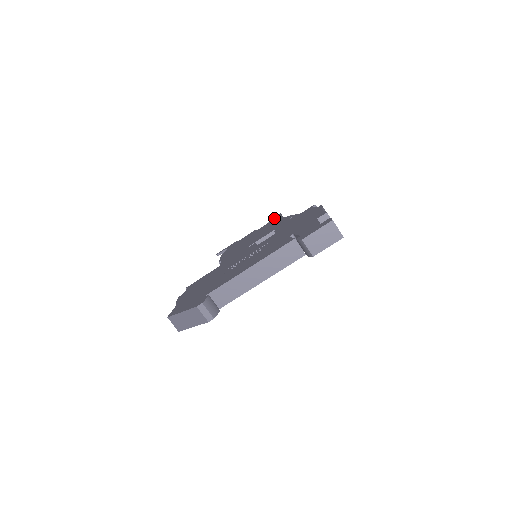
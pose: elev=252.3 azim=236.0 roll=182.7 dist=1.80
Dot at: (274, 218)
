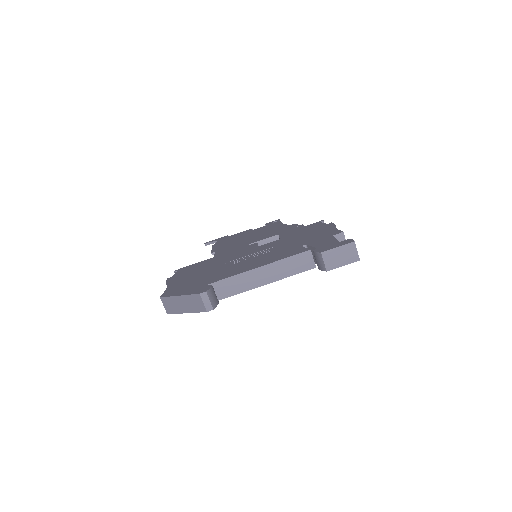
Dot at: (272, 222)
